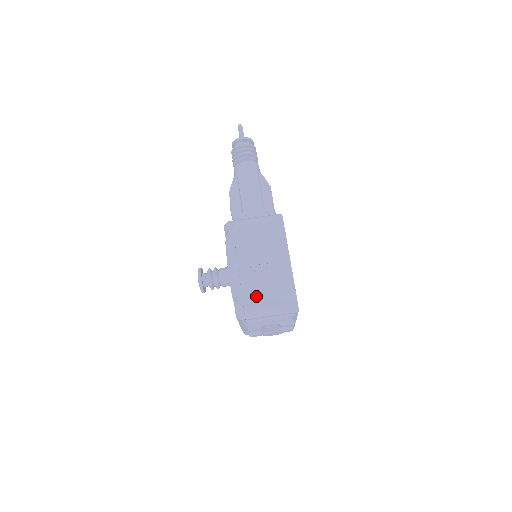
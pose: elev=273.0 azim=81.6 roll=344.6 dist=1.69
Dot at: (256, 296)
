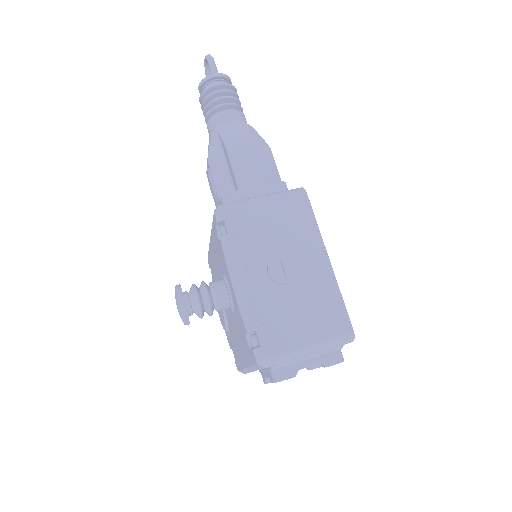
Dot at: (286, 325)
